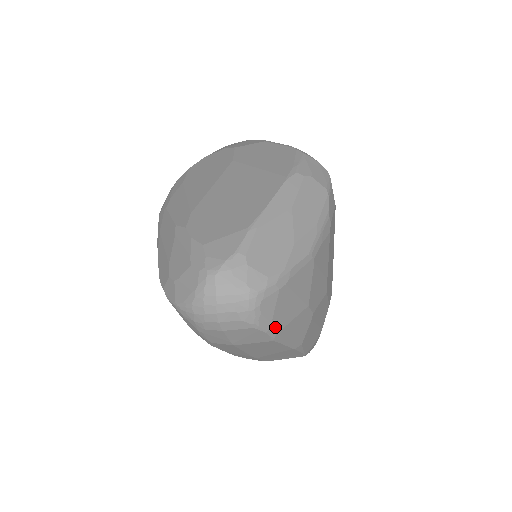
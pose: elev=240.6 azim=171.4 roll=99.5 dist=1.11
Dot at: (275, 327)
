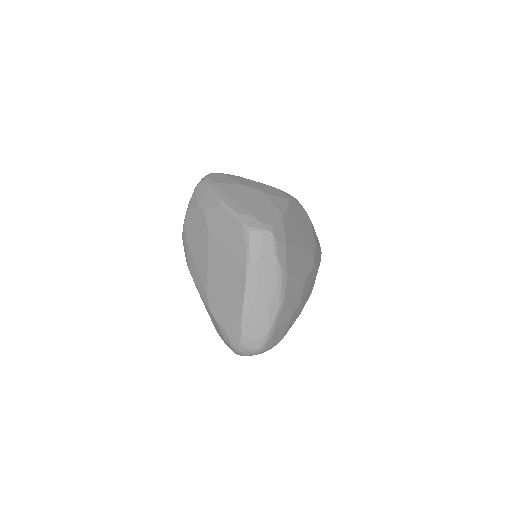
Dot at: (280, 339)
